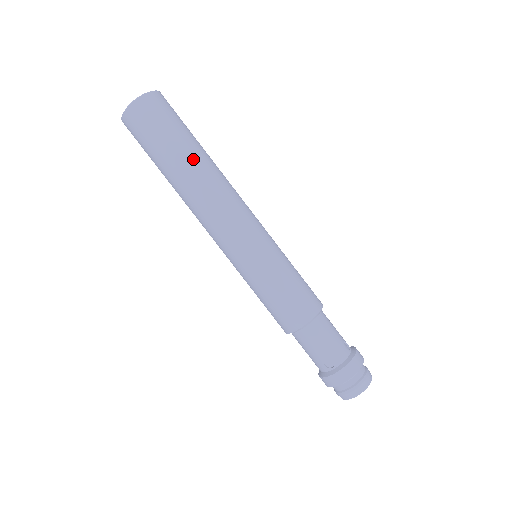
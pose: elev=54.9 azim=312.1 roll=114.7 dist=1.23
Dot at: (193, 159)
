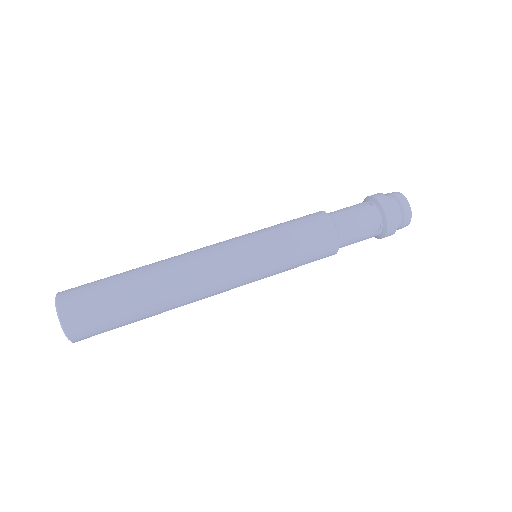
Dot at: (146, 287)
